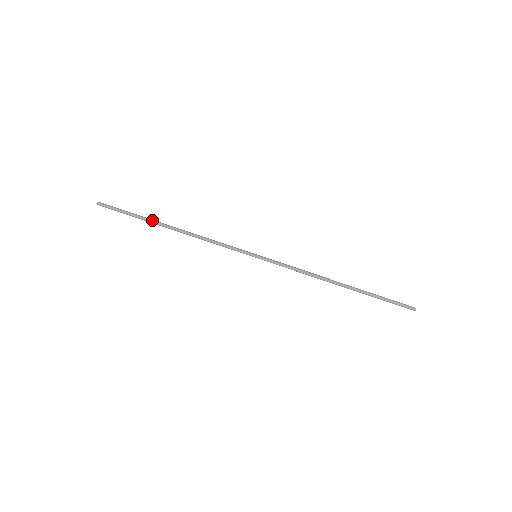
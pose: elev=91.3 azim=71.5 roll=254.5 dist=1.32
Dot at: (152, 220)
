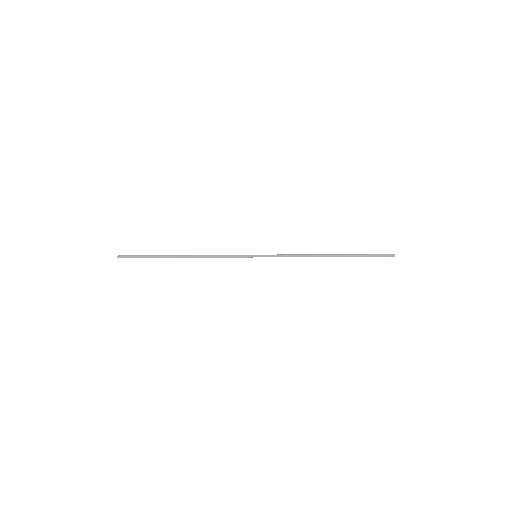
Dot at: (165, 256)
